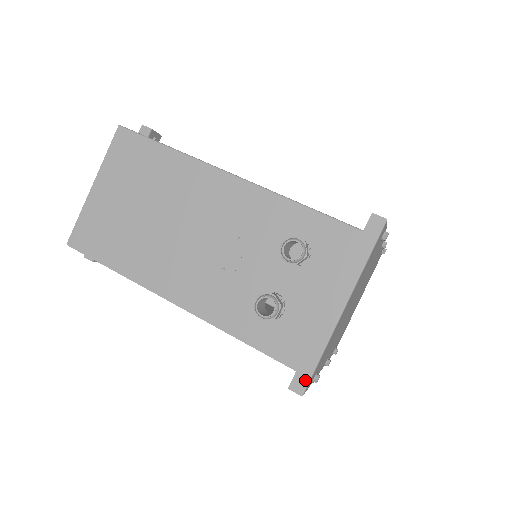
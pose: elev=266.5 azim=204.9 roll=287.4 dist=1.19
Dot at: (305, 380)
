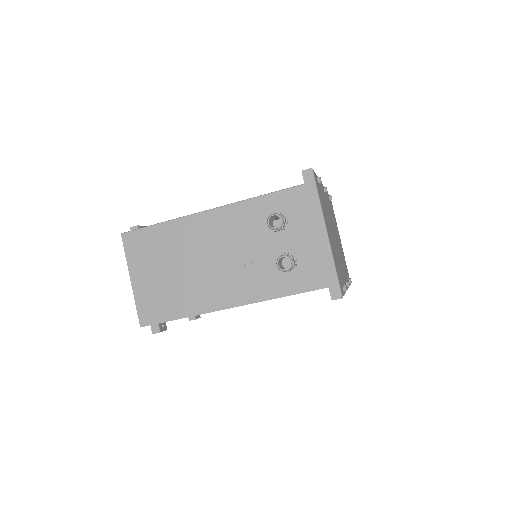
Dot at: (337, 288)
